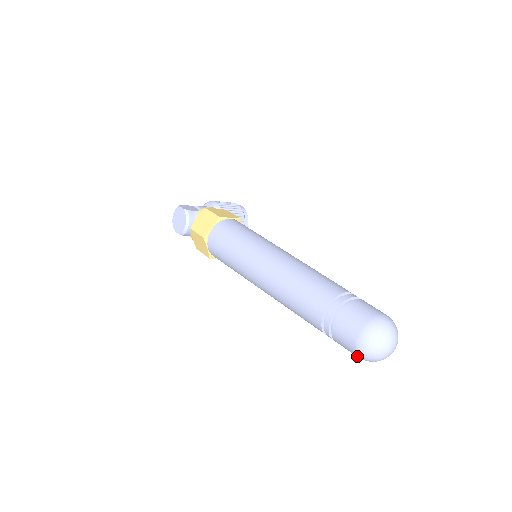
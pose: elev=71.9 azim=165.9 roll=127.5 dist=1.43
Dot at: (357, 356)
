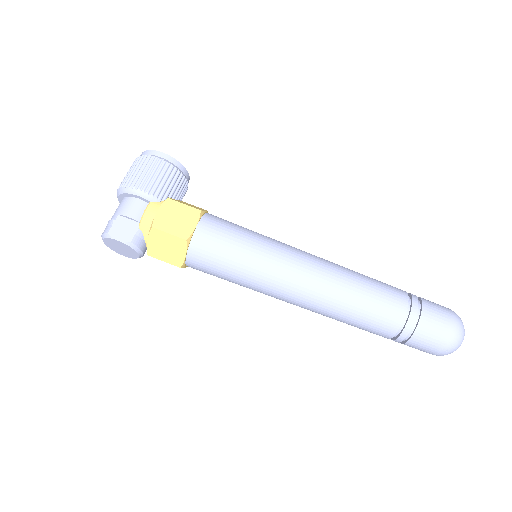
Dot at: occluded
